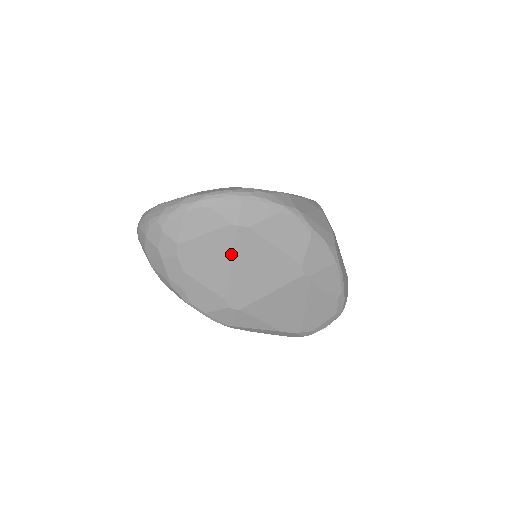
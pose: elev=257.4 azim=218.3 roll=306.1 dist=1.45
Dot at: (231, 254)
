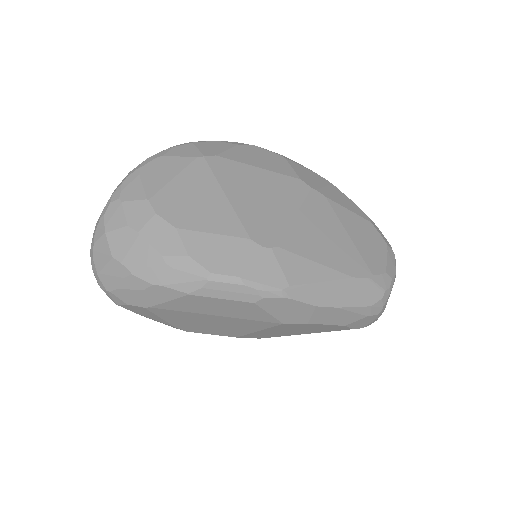
Dot at: (218, 185)
